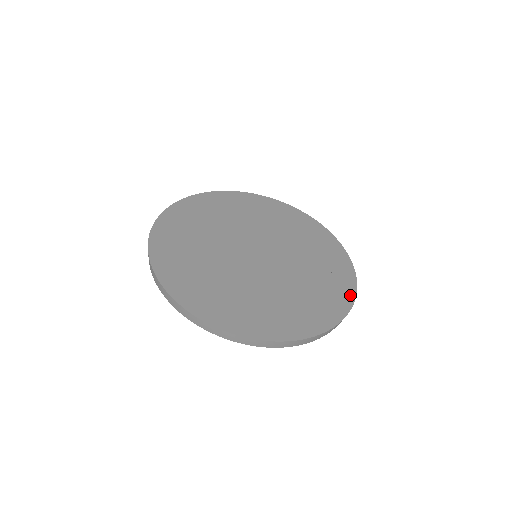
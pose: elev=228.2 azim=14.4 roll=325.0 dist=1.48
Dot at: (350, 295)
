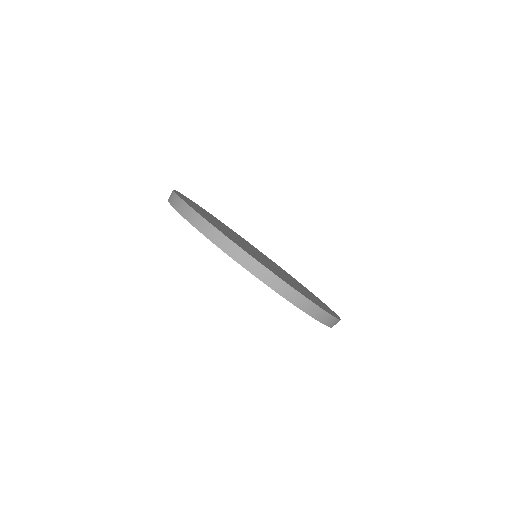
Dot at: occluded
